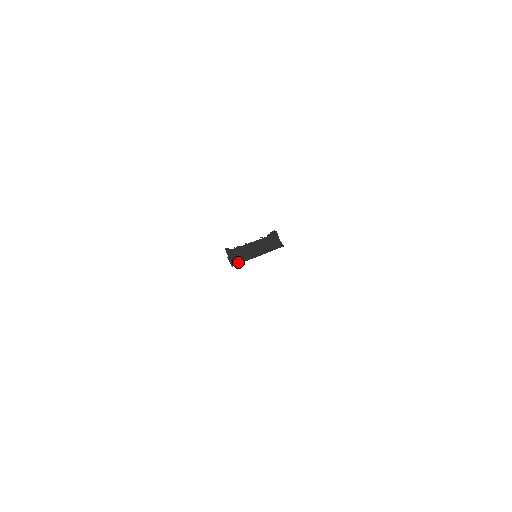
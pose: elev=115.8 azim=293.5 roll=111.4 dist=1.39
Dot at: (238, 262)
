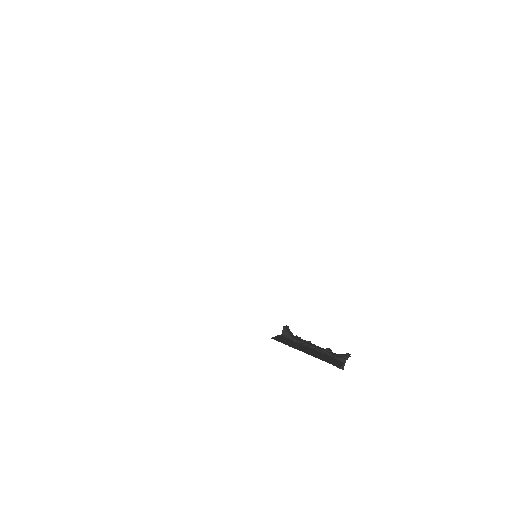
Dot at: (281, 341)
